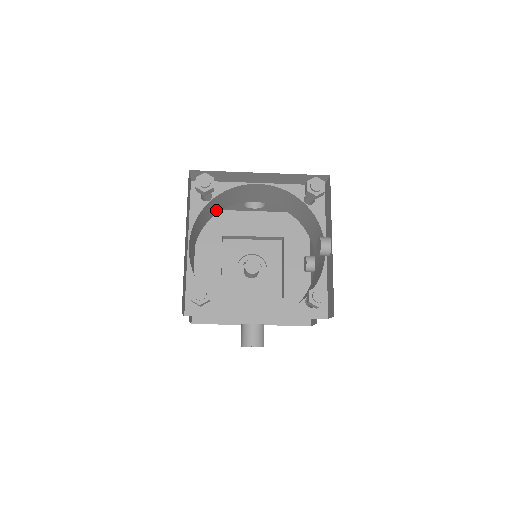
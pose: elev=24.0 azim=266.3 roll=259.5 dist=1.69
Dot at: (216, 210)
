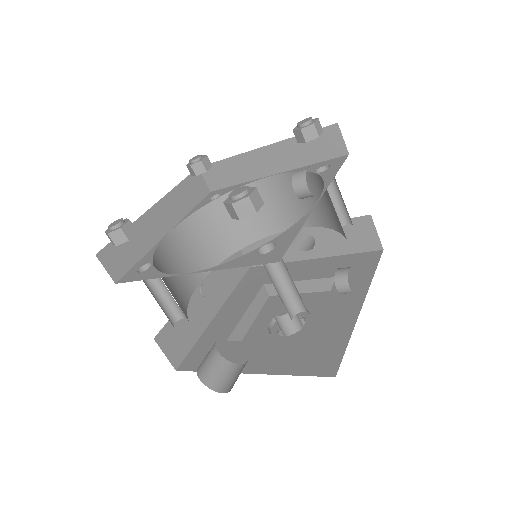
Dot at: (243, 234)
